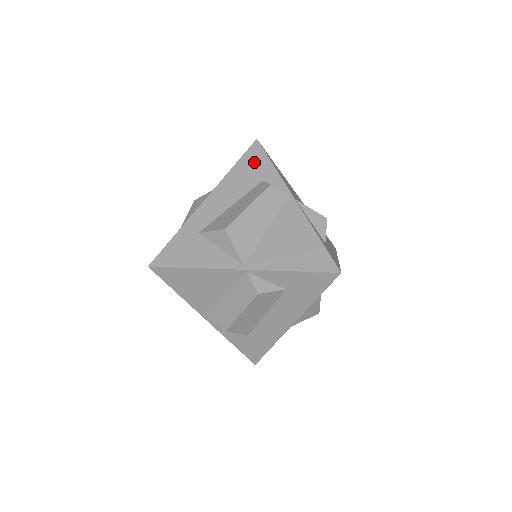
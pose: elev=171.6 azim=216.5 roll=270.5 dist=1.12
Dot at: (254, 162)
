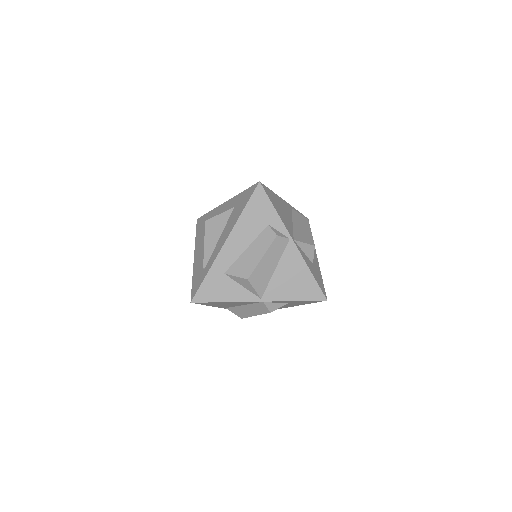
Dot at: (260, 207)
